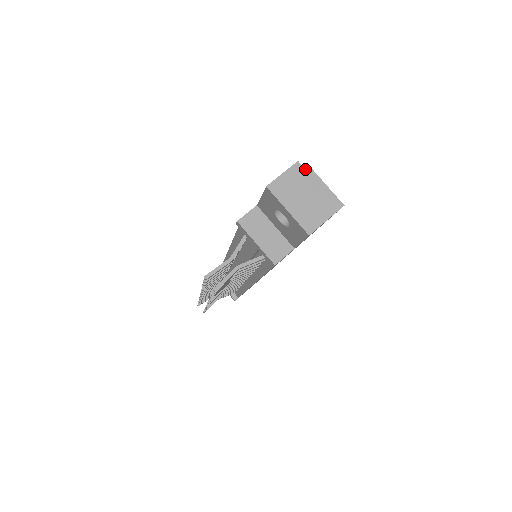
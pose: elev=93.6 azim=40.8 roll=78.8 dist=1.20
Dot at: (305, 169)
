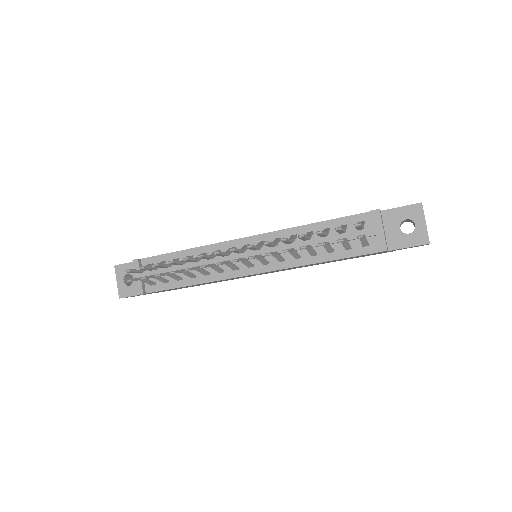
Dot at: occluded
